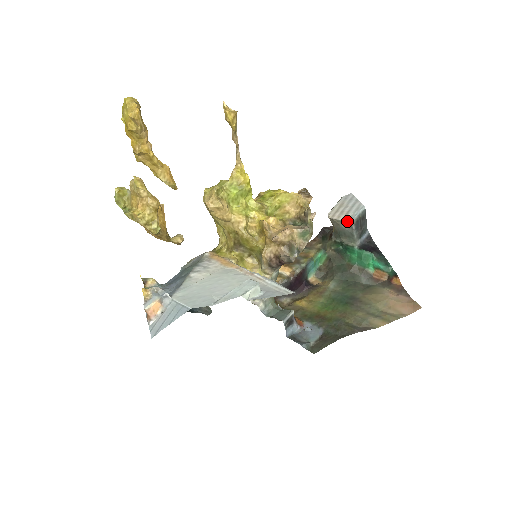
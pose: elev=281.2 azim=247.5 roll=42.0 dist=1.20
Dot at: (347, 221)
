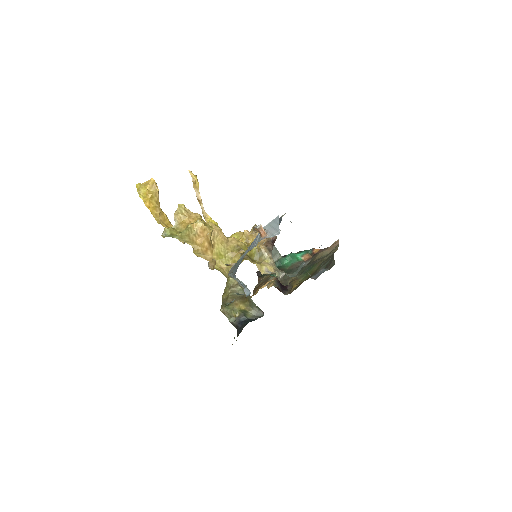
Dot at: occluded
